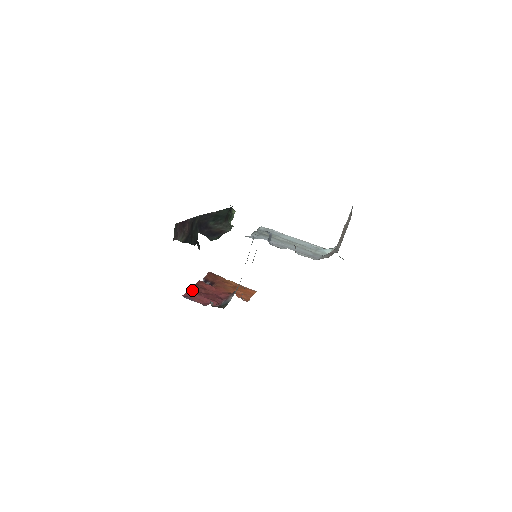
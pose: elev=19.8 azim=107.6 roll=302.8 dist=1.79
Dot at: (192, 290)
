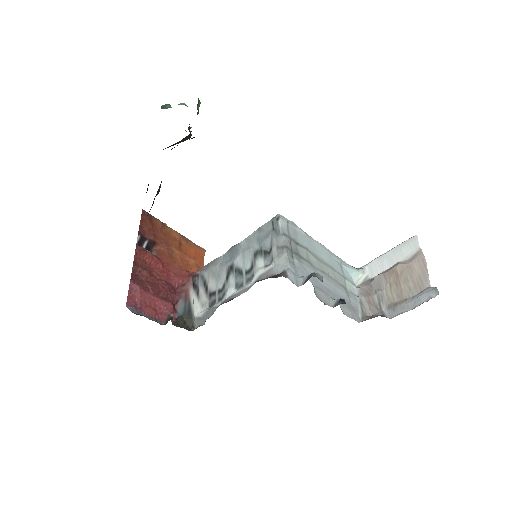
Dot at: (135, 281)
